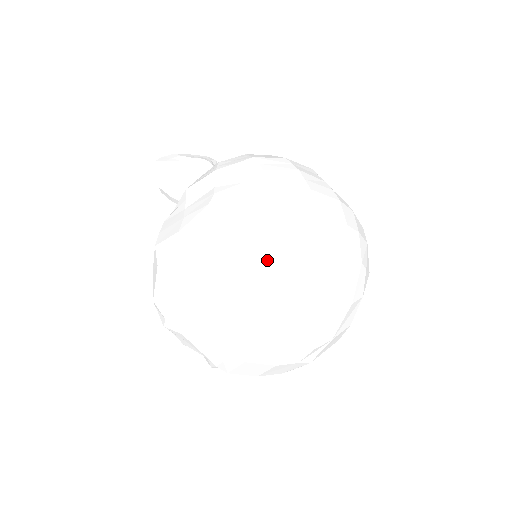
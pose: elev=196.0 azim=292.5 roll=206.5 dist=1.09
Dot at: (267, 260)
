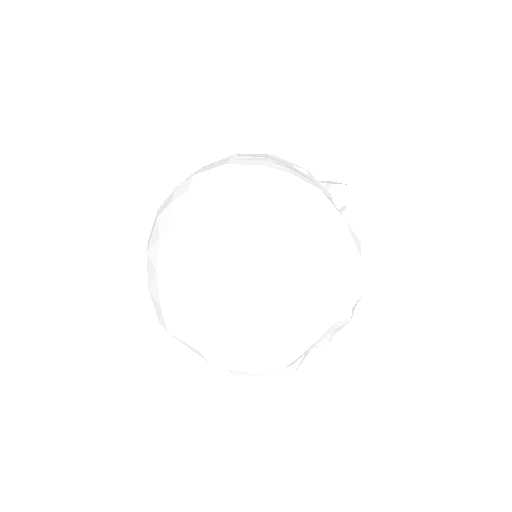
Dot at: (173, 233)
